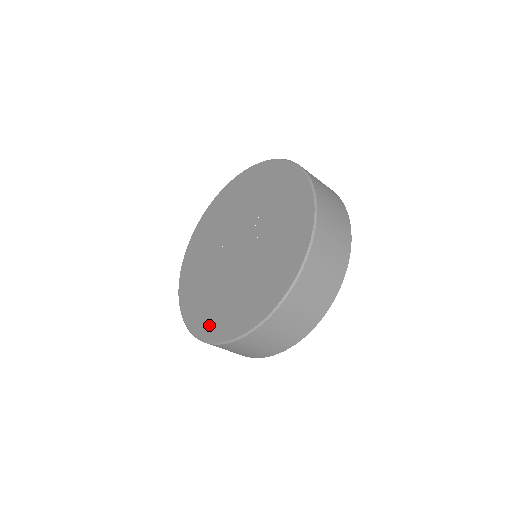
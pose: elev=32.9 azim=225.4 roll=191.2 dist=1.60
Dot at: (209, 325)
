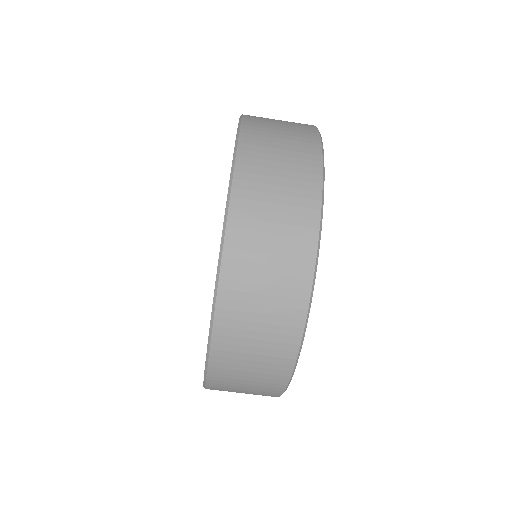
Dot at: occluded
